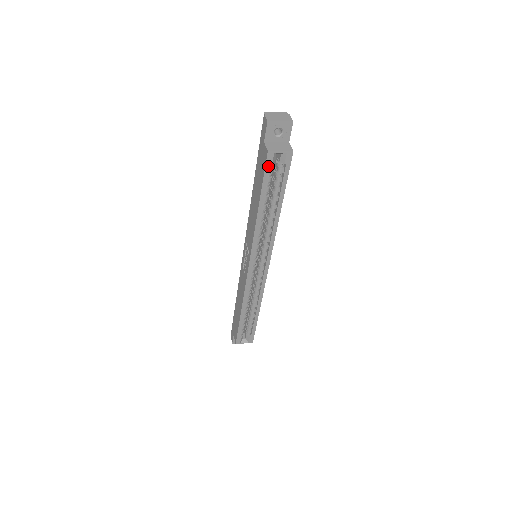
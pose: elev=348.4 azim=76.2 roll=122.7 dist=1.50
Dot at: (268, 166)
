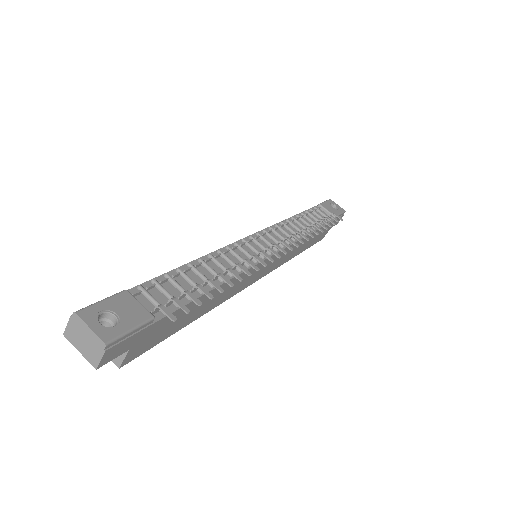
Dot at: occluded
